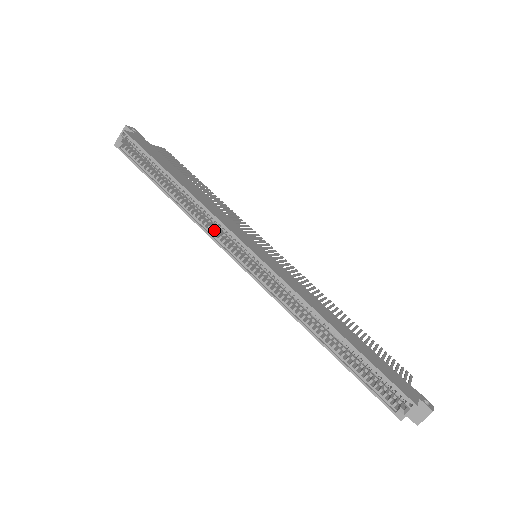
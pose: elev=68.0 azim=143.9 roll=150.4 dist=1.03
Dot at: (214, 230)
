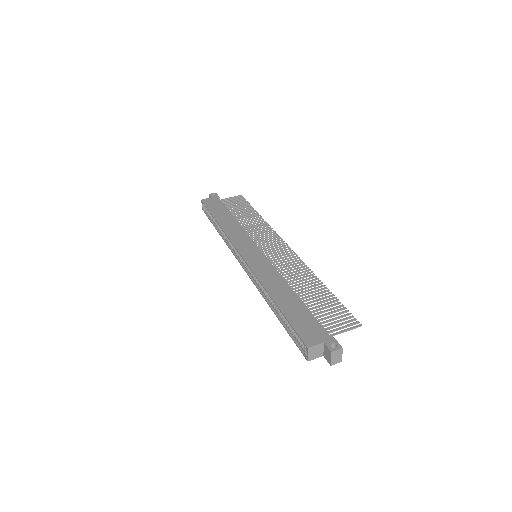
Dot at: (233, 247)
